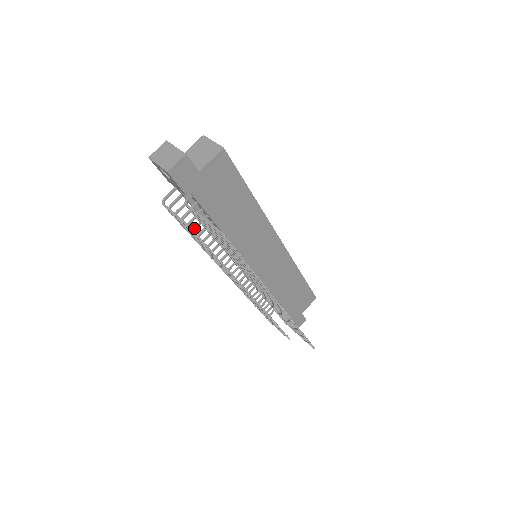
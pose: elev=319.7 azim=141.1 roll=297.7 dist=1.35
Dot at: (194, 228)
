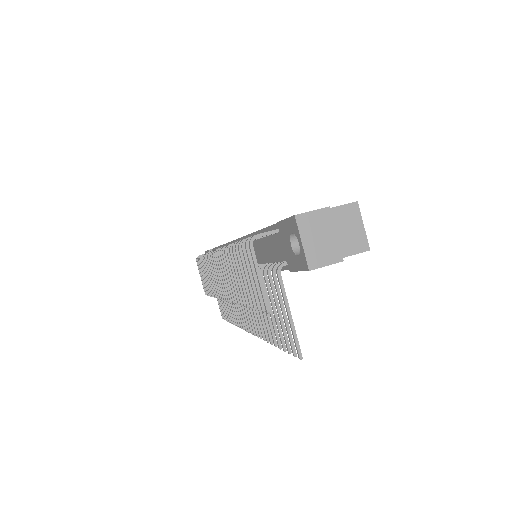
Dot at: occluded
